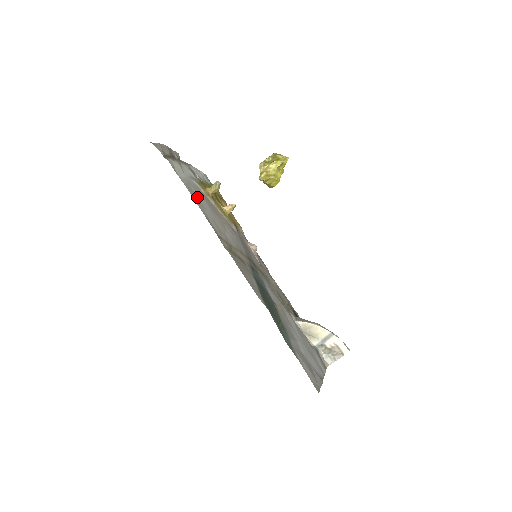
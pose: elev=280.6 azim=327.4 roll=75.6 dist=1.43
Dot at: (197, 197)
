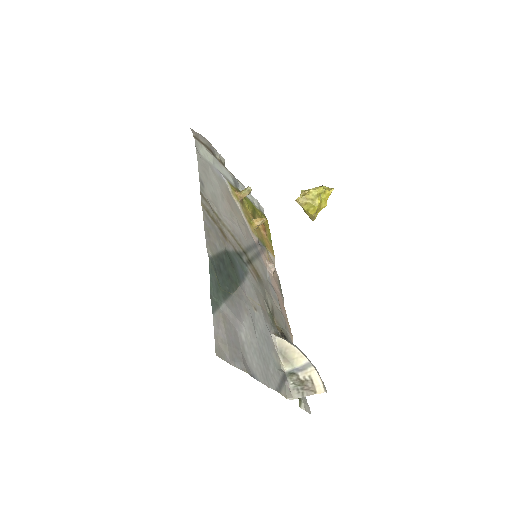
Dot at: (209, 175)
